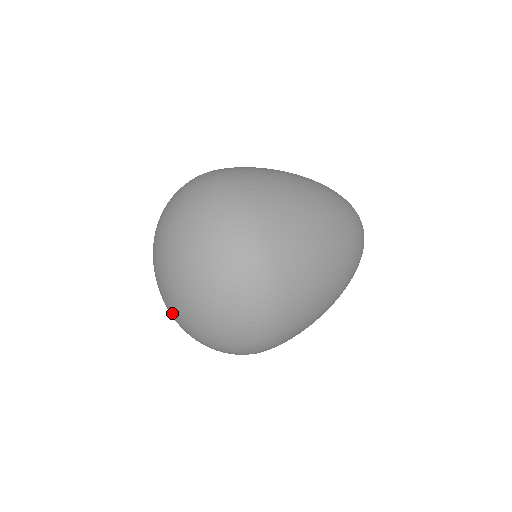
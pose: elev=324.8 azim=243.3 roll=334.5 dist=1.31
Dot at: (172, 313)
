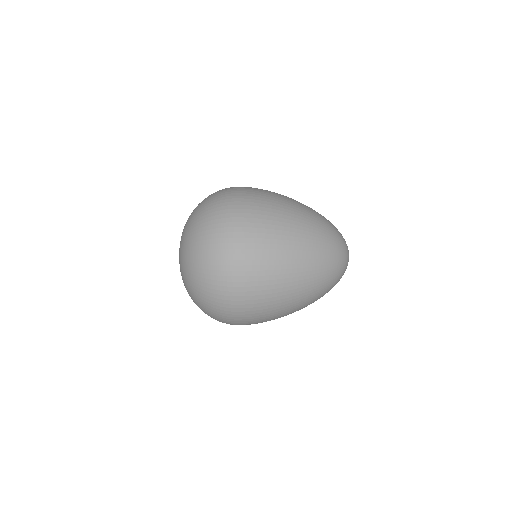
Dot at: occluded
